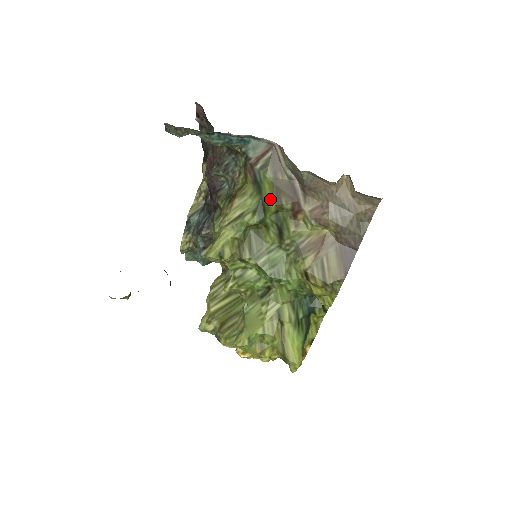
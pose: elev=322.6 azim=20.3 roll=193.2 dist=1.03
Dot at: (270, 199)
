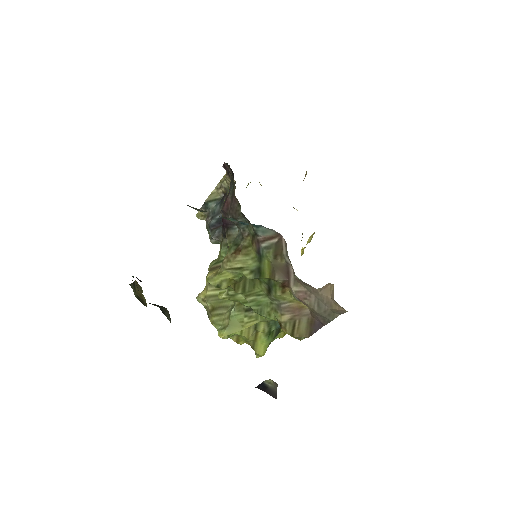
Dot at: (266, 271)
